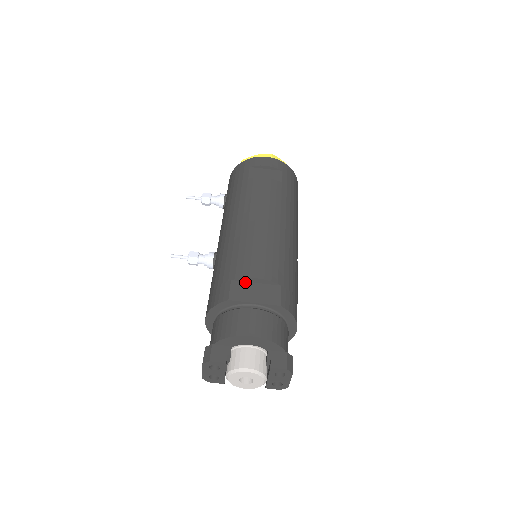
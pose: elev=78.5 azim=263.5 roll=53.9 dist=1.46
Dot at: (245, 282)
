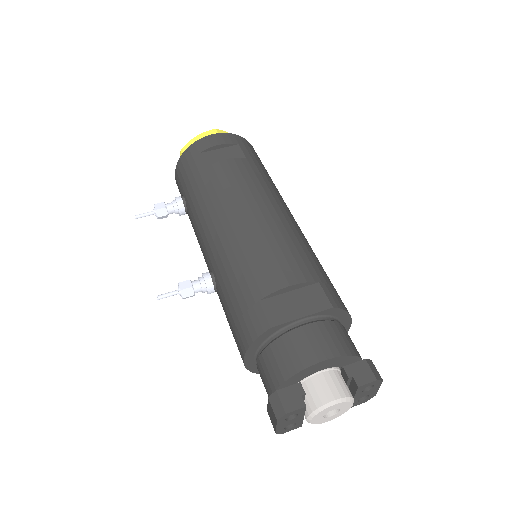
Dot at: (276, 296)
